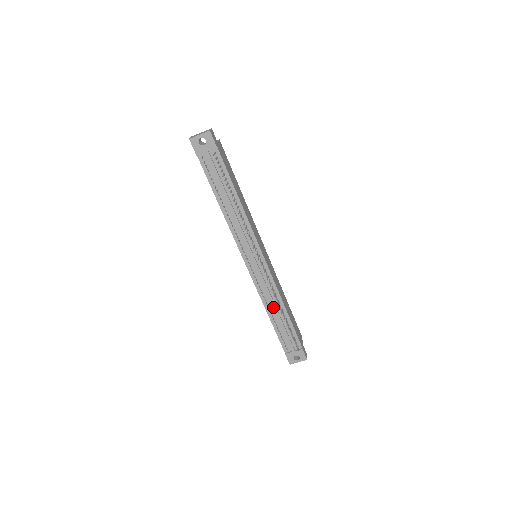
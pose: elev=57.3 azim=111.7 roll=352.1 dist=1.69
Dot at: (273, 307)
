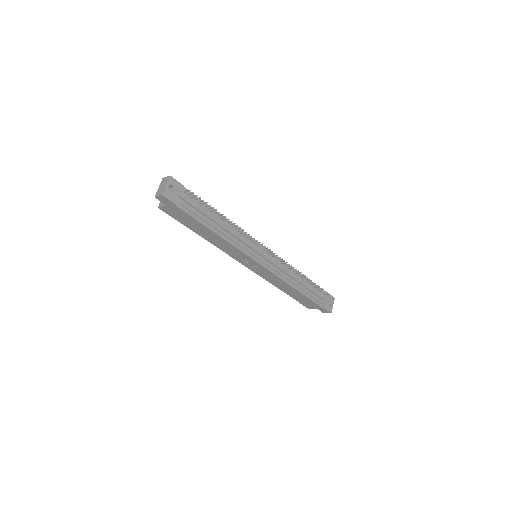
Dot at: (296, 280)
